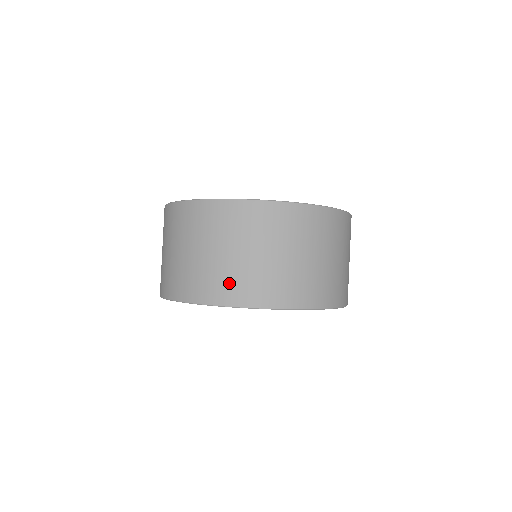
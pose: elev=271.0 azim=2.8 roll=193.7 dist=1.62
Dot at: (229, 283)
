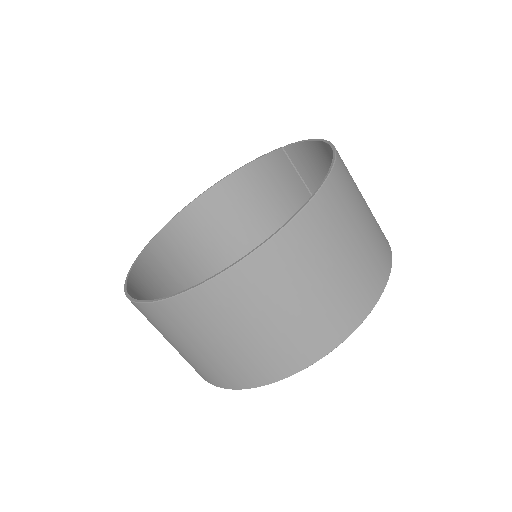
Dot at: (331, 320)
